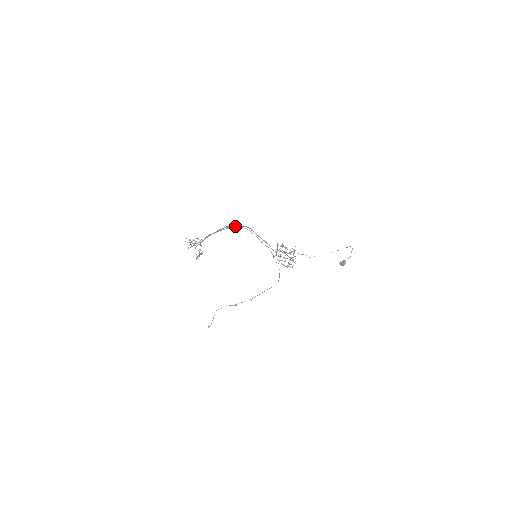
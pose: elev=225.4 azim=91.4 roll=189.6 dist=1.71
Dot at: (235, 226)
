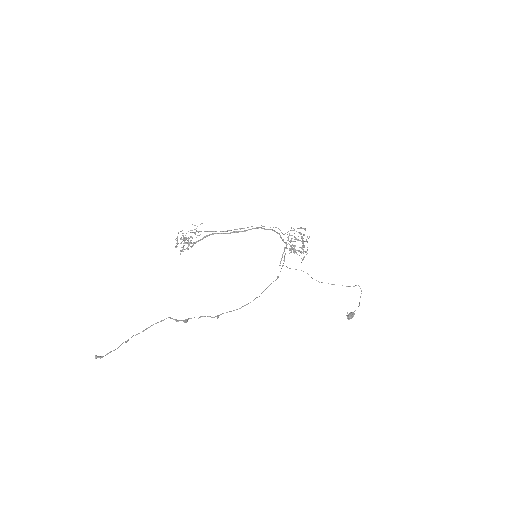
Dot at: (245, 231)
